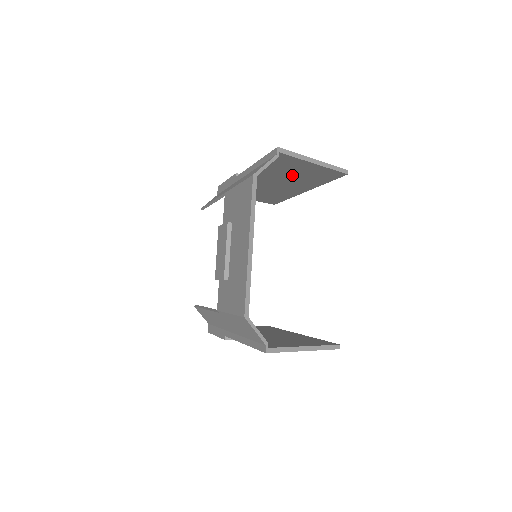
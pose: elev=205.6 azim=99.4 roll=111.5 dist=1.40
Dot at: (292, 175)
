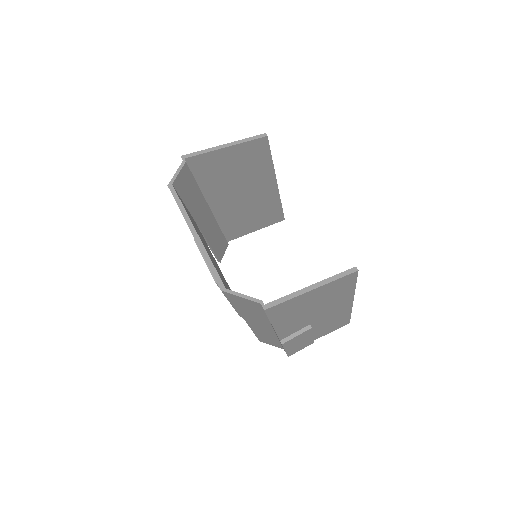
Dot at: (235, 174)
